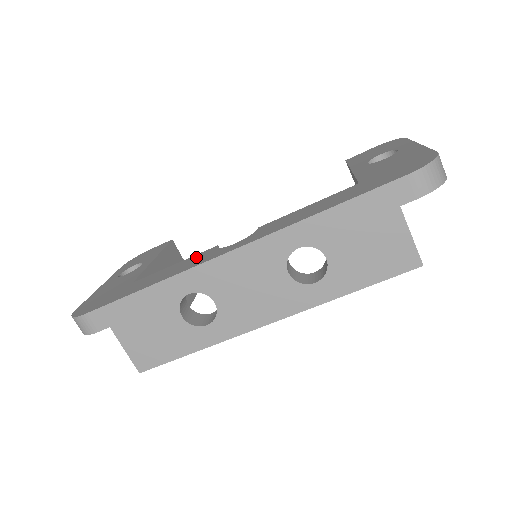
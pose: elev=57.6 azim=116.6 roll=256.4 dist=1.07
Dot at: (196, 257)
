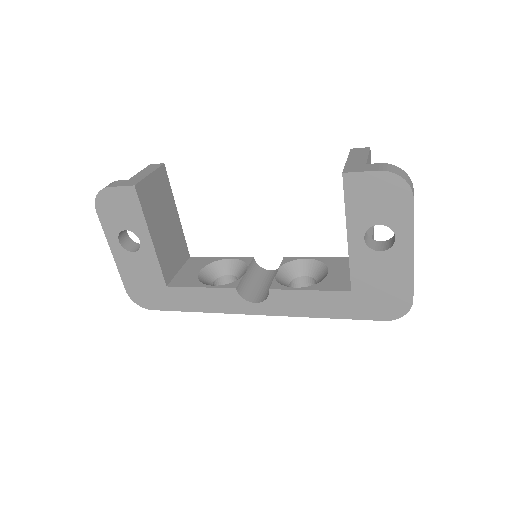
Dot at: (222, 295)
